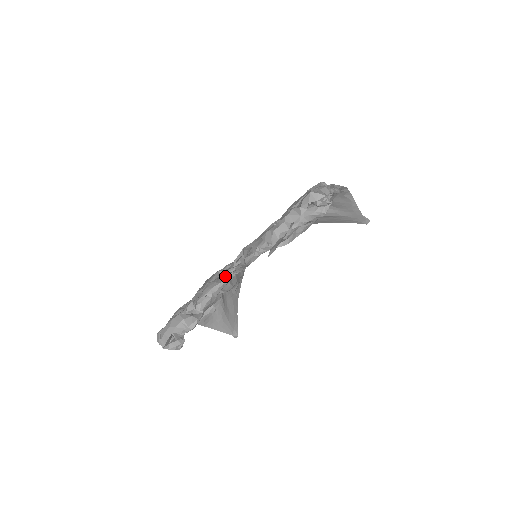
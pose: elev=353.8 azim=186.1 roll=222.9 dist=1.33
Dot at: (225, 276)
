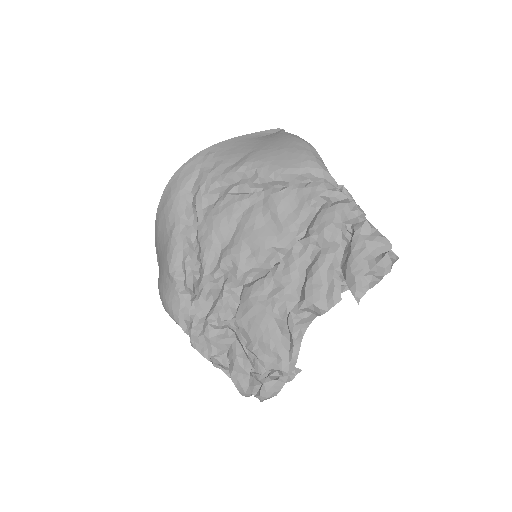
Dot at: (284, 320)
